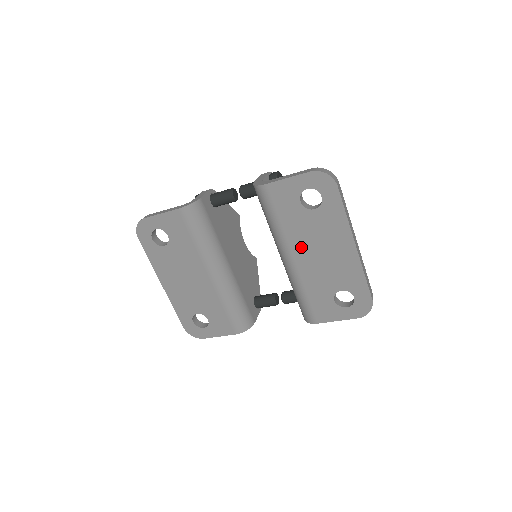
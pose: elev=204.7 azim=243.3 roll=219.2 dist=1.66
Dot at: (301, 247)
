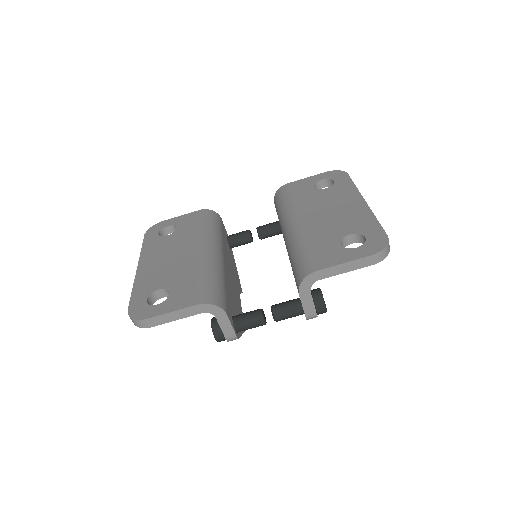
Dot at: (309, 211)
